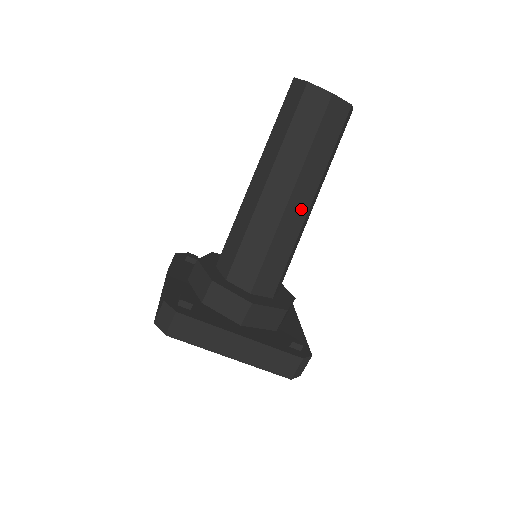
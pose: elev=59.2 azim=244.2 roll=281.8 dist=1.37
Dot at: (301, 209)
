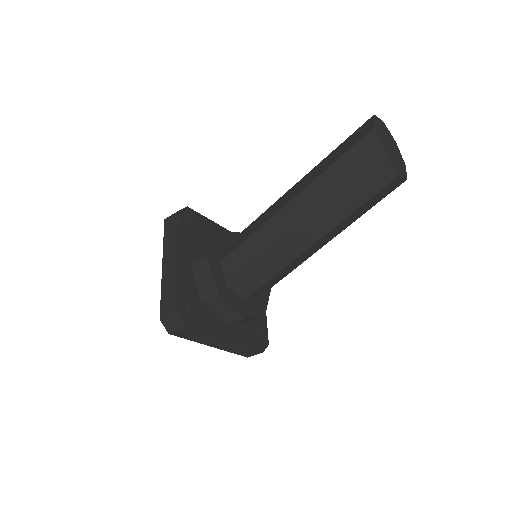
Dot at: (314, 250)
